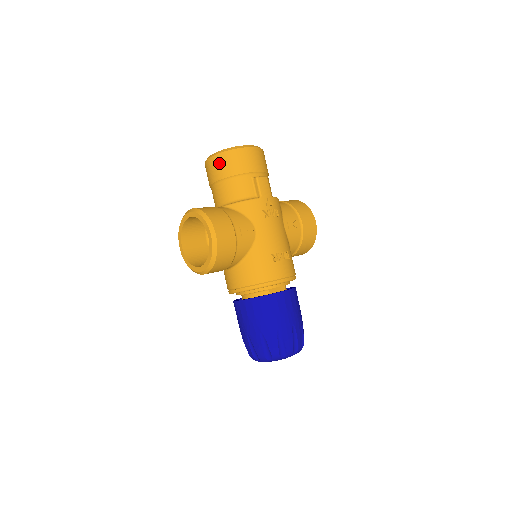
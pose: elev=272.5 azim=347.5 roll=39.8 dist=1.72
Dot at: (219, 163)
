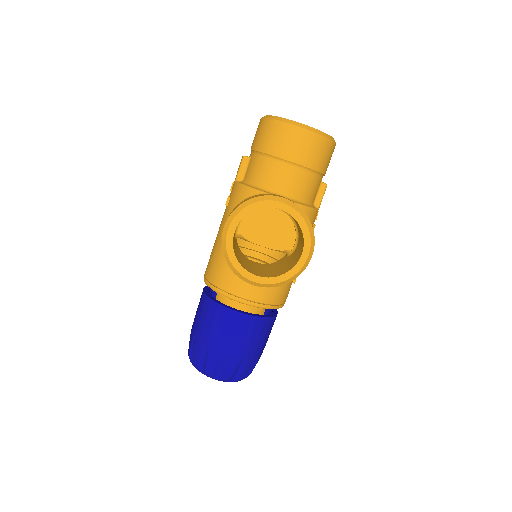
Dot at: (312, 145)
